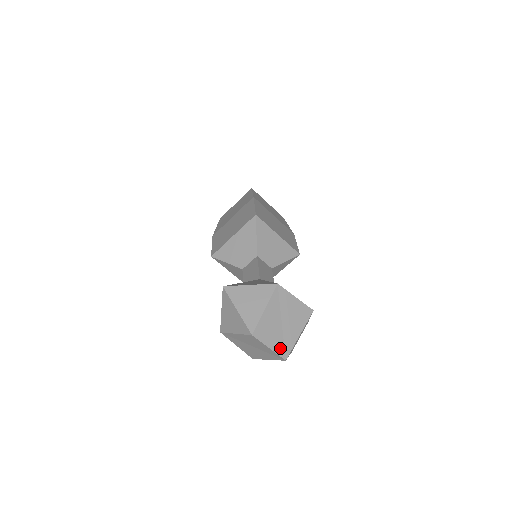
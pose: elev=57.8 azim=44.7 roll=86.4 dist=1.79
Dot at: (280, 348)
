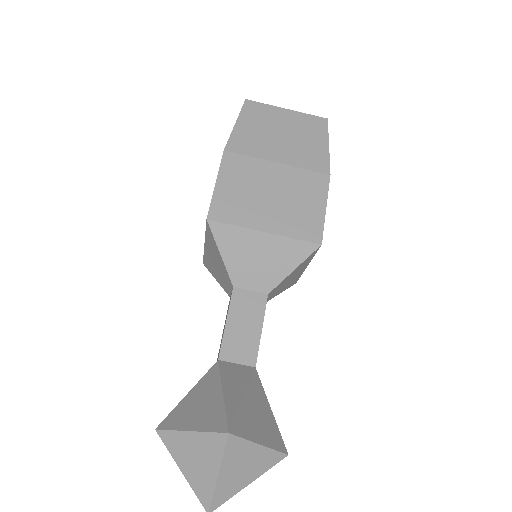
Dot at: occluded
